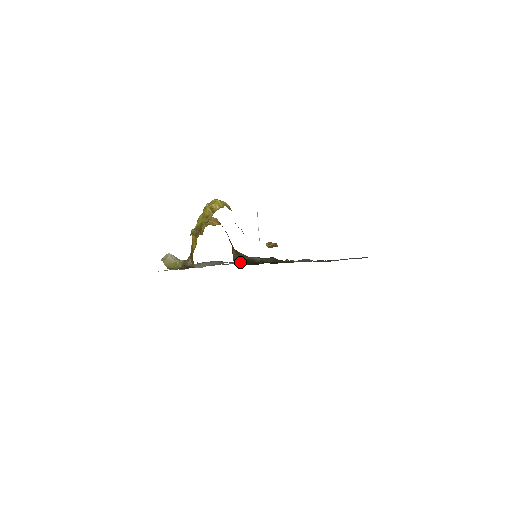
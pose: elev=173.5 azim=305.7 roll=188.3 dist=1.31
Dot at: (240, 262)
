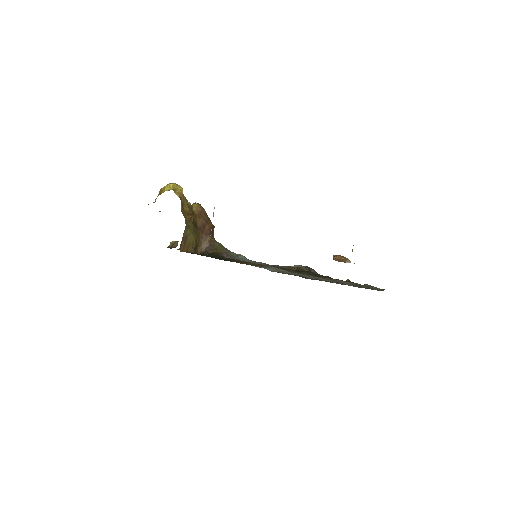
Dot at: occluded
